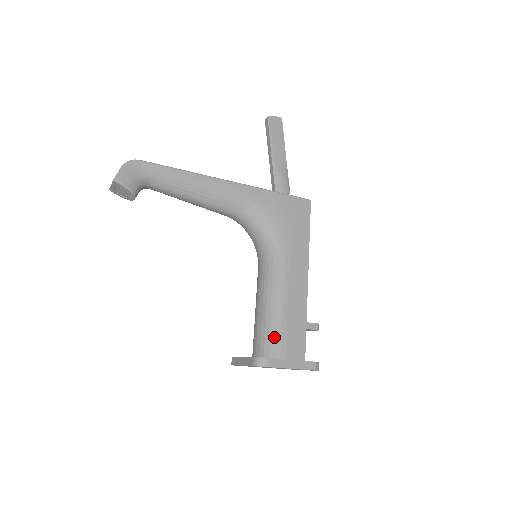
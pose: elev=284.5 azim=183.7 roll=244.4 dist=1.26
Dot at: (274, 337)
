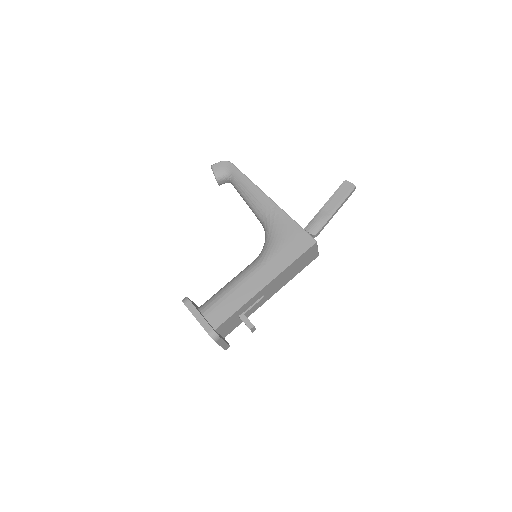
Dot at: (212, 300)
